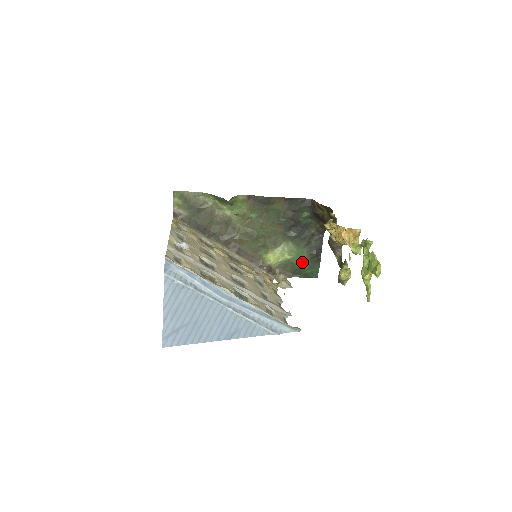
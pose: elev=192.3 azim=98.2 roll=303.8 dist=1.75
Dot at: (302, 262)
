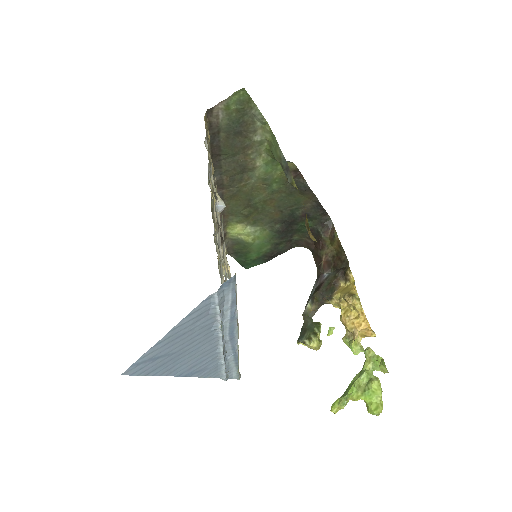
Dot at: (254, 252)
